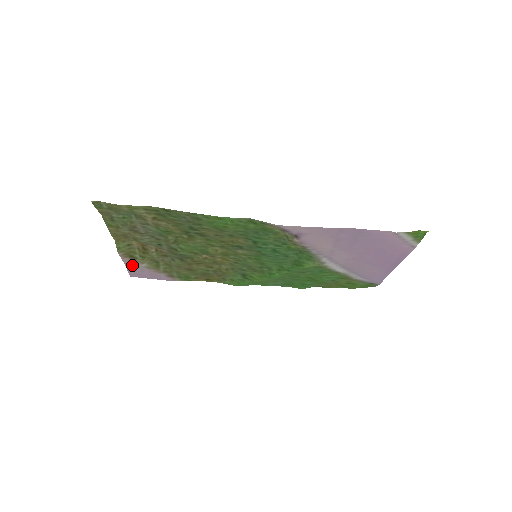
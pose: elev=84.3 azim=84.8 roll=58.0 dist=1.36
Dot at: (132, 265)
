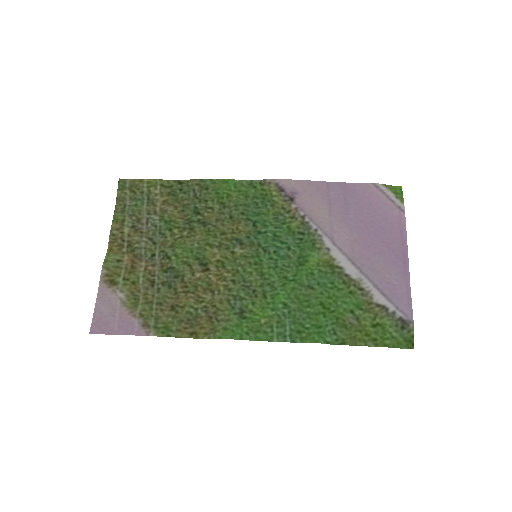
Dot at: (105, 300)
